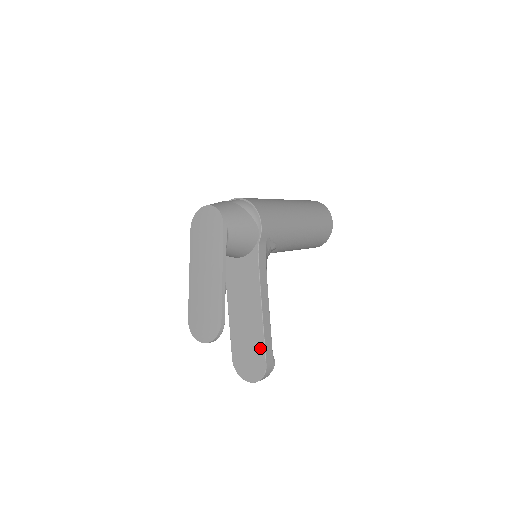
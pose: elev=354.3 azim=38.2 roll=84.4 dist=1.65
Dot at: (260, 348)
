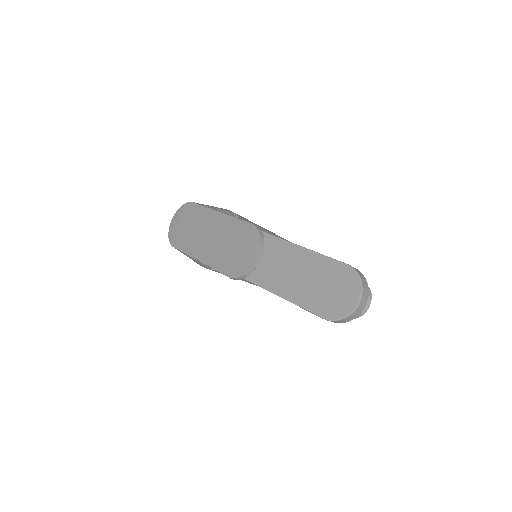
Dot at: (327, 264)
